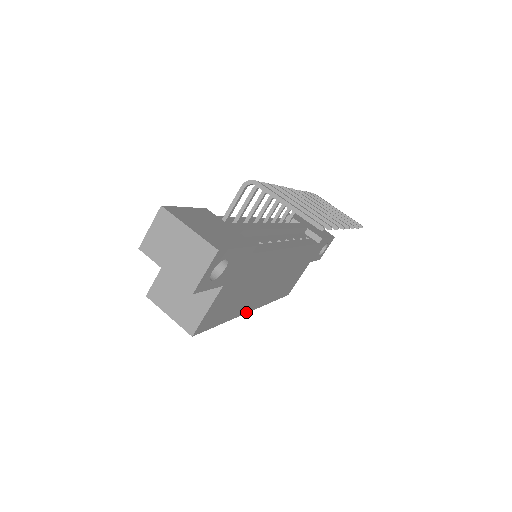
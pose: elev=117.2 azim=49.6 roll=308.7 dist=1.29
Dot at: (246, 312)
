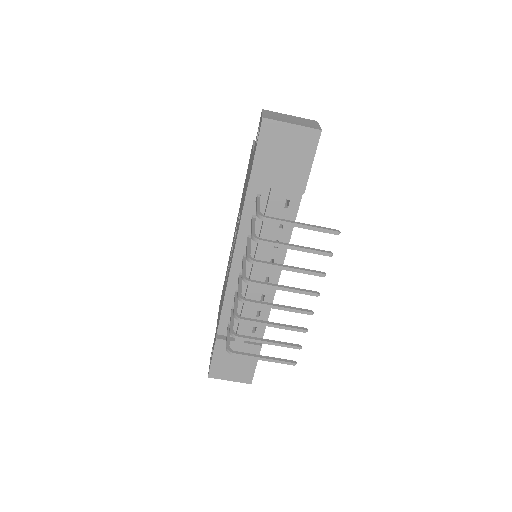
Dot at: occluded
